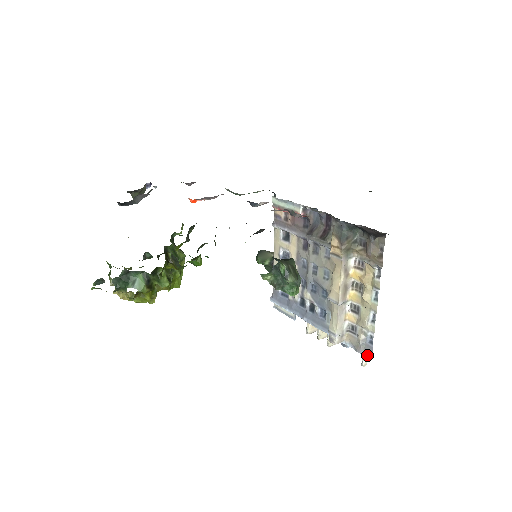
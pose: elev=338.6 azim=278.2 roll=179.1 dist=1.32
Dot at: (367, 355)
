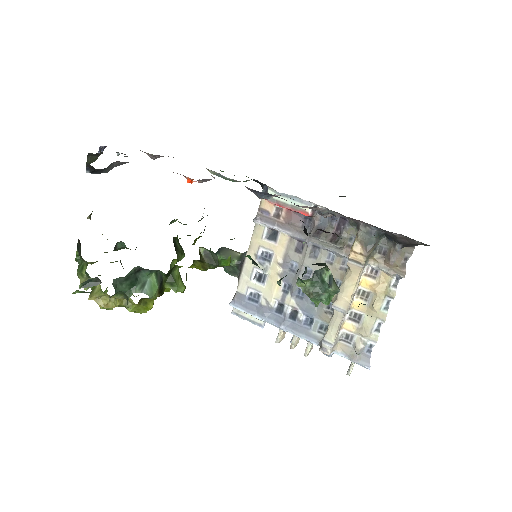
Dot at: (364, 364)
